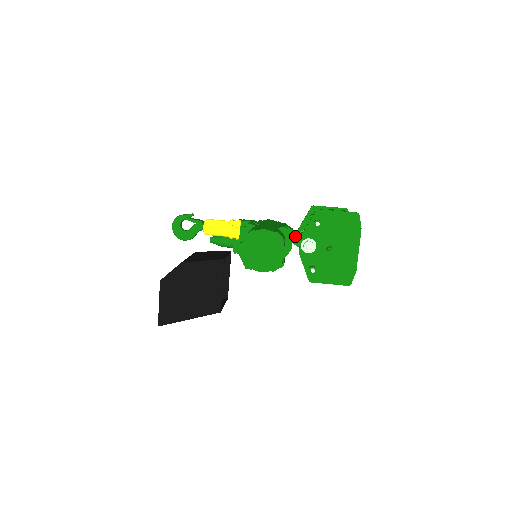
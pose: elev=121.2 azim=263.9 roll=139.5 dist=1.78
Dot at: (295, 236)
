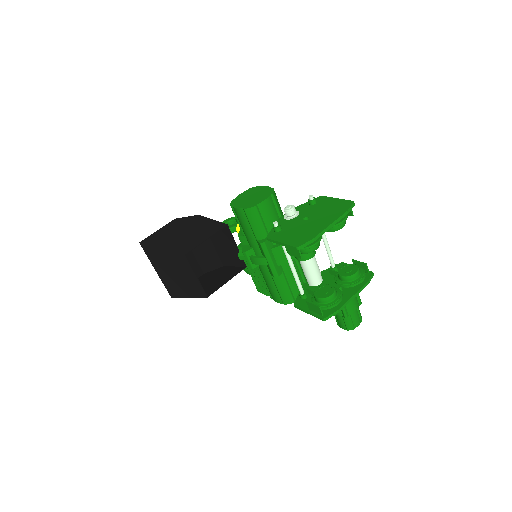
Dot at: occluded
